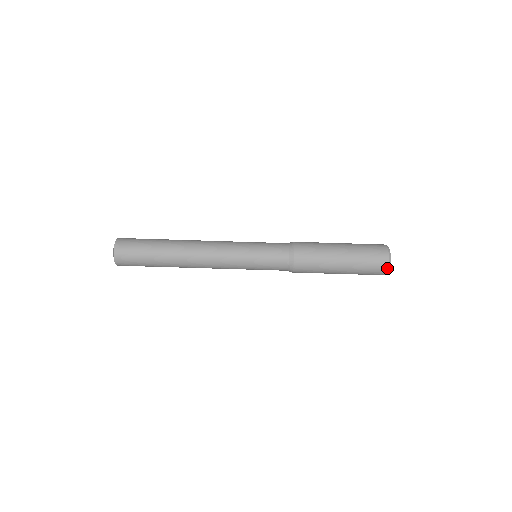
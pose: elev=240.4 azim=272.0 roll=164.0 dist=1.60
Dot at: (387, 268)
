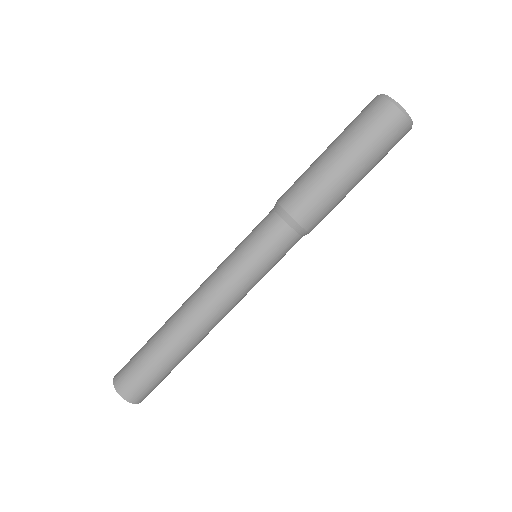
Dot at: (396, 108)
